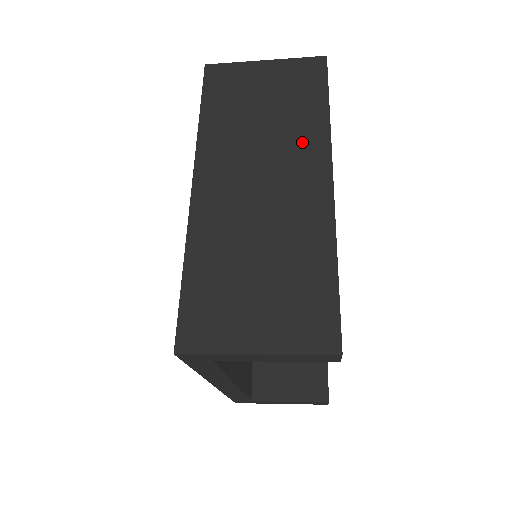
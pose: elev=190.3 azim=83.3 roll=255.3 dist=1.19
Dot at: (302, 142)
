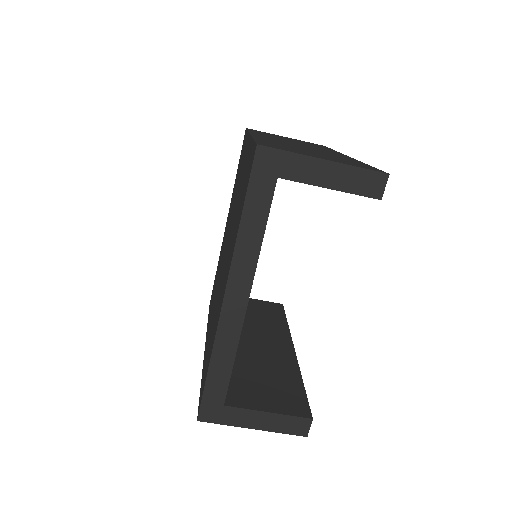
Dot at: (322, 148)
